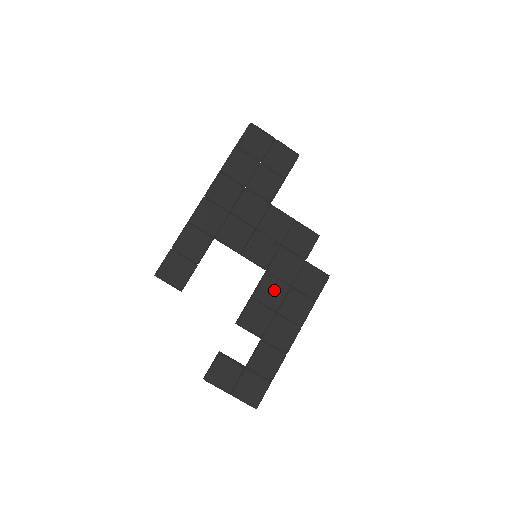
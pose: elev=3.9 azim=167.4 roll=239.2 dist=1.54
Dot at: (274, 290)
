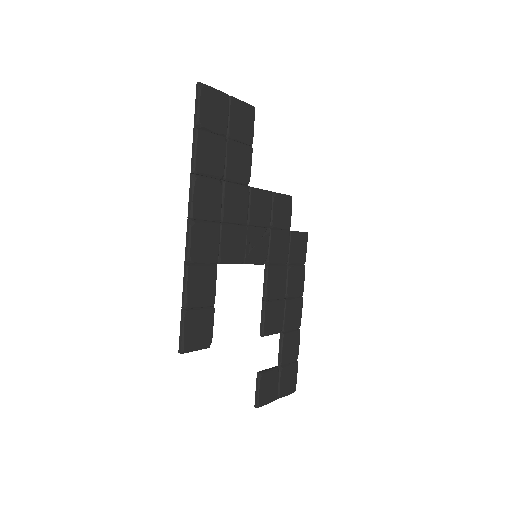
Dot at: (278, 279)
